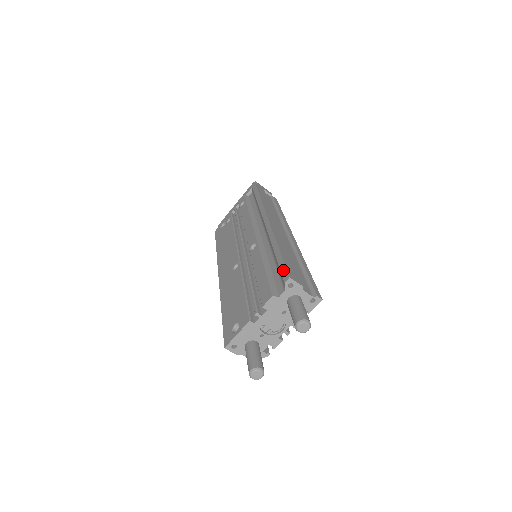
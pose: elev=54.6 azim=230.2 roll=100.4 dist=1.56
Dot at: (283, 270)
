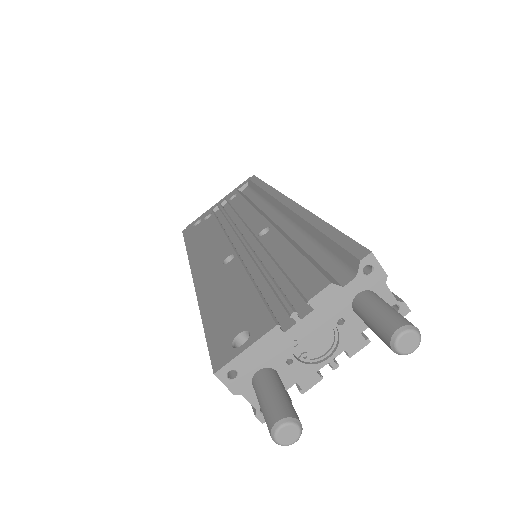
Dot at: (350, 245)
